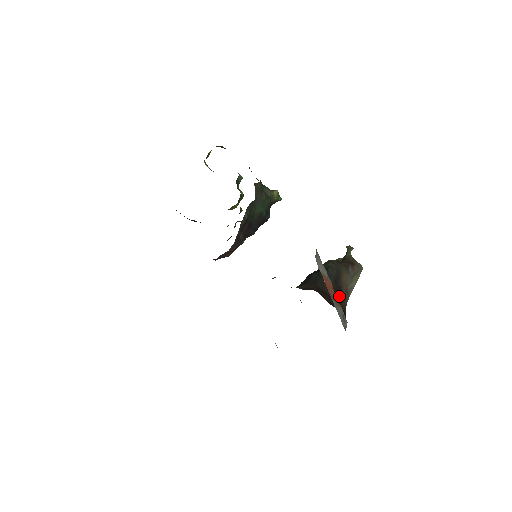
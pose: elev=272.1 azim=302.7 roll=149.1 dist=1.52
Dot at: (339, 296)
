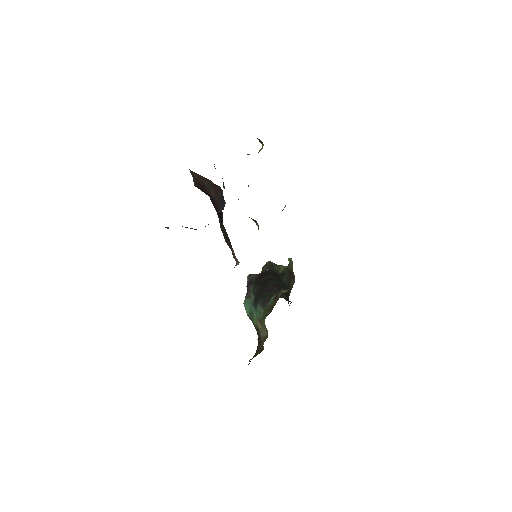
Dot at: occluded
